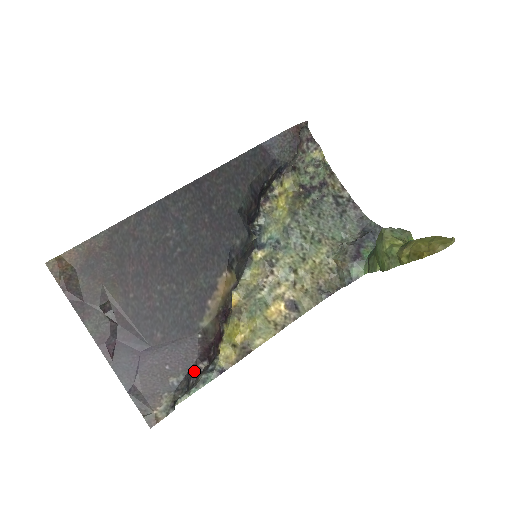
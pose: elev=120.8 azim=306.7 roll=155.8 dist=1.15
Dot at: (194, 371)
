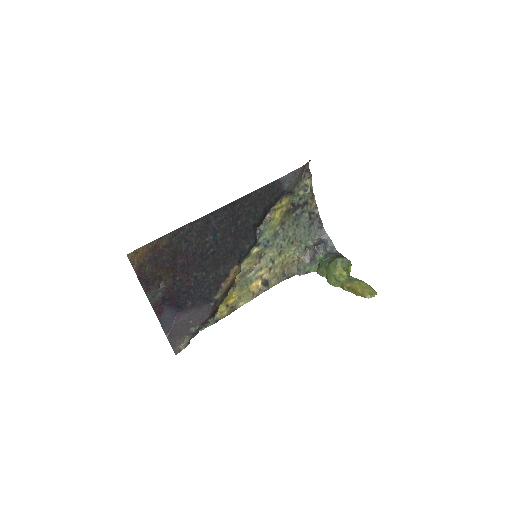
Dot at: (204, 323)
